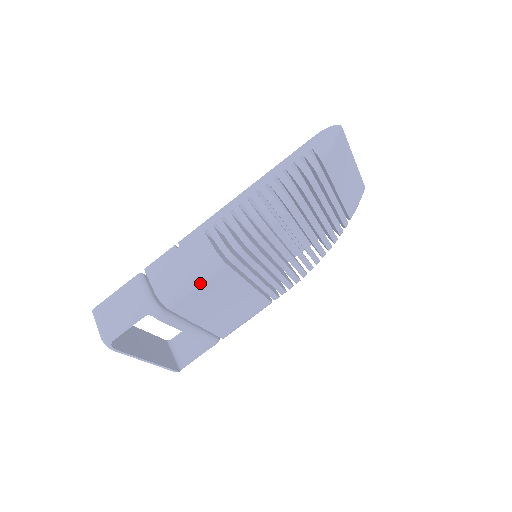
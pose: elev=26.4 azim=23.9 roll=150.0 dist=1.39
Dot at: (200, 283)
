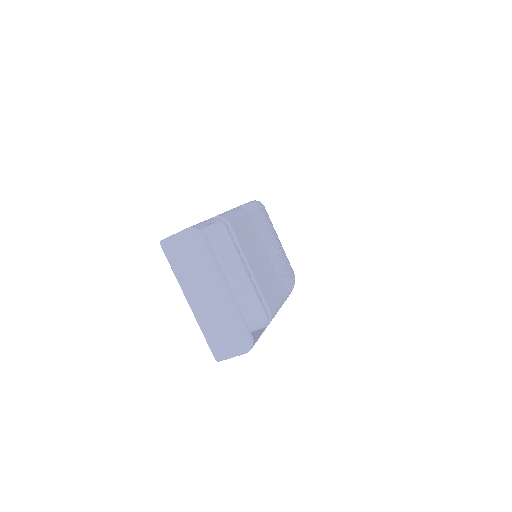
Dot at: (241, 216)
